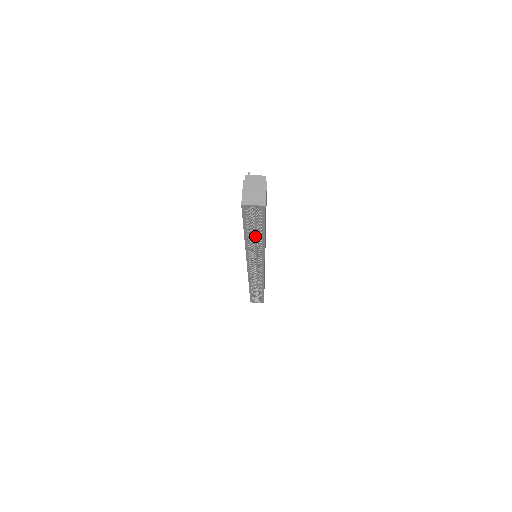
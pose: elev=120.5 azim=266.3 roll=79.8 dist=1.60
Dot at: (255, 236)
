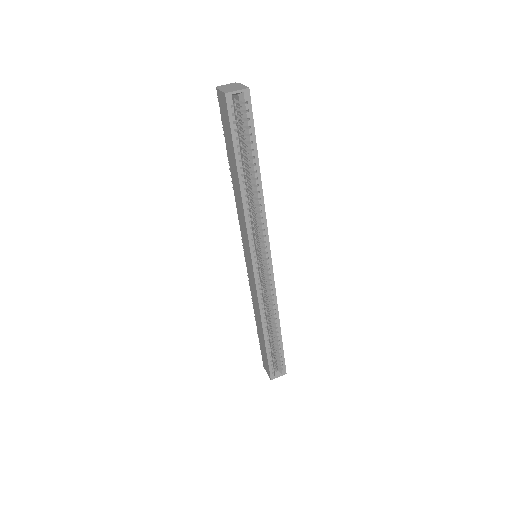
Dot at: occluded
